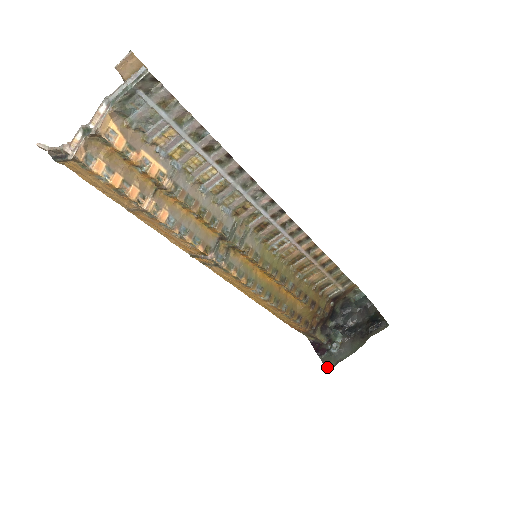
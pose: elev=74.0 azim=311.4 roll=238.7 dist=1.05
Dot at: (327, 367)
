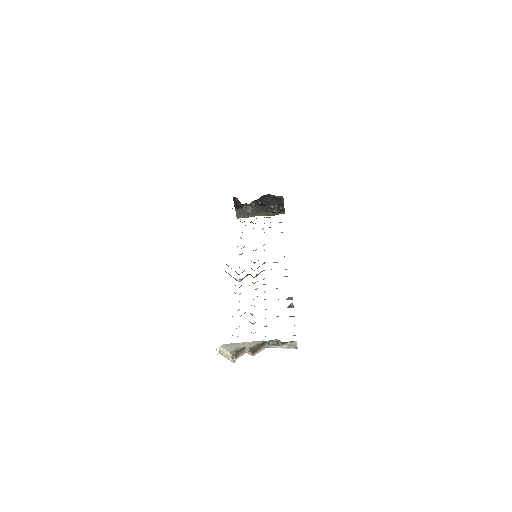
Dot at: (238, 216)
